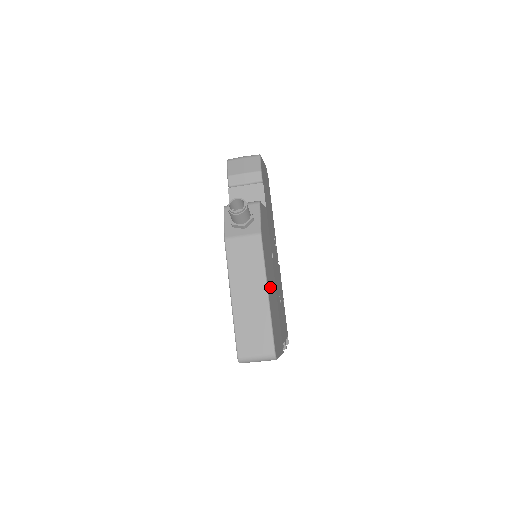
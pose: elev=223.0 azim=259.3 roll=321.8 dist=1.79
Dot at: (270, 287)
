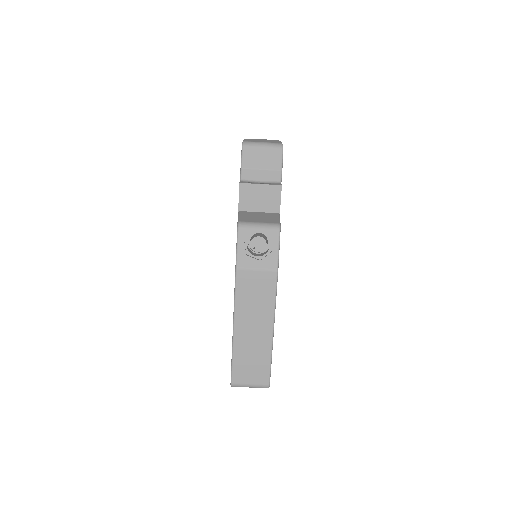
Dot at: occluded
